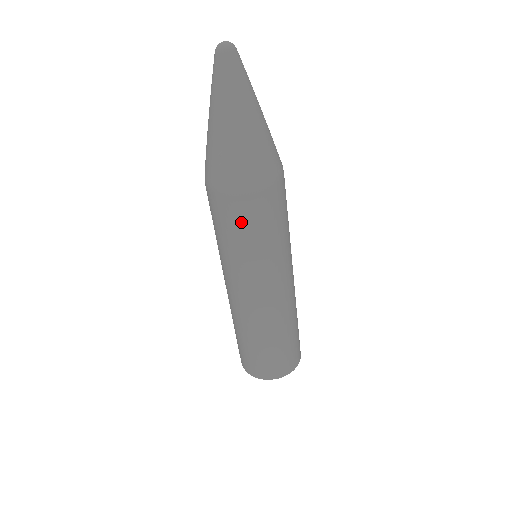
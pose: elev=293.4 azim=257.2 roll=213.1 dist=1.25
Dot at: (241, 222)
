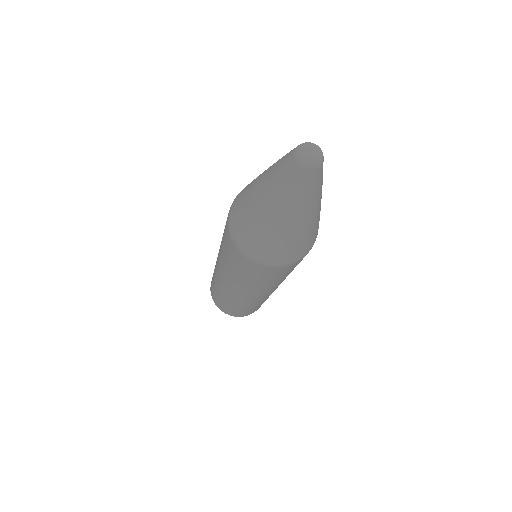
Dot at: (291, 270)
